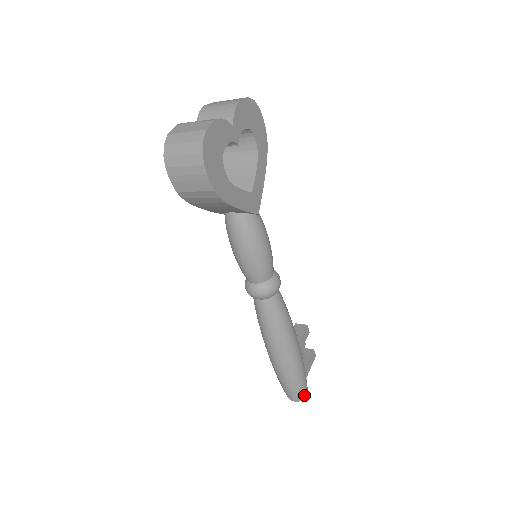
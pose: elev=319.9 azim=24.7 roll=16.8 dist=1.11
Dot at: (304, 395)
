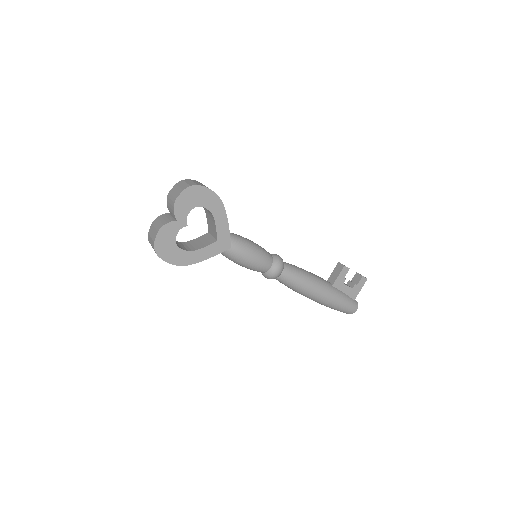
Dot at: (352, 312)
